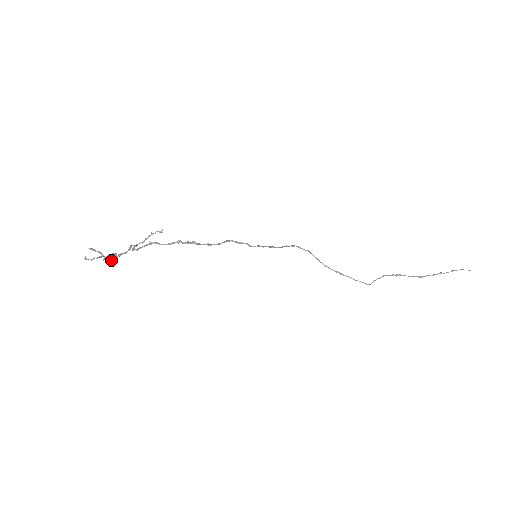
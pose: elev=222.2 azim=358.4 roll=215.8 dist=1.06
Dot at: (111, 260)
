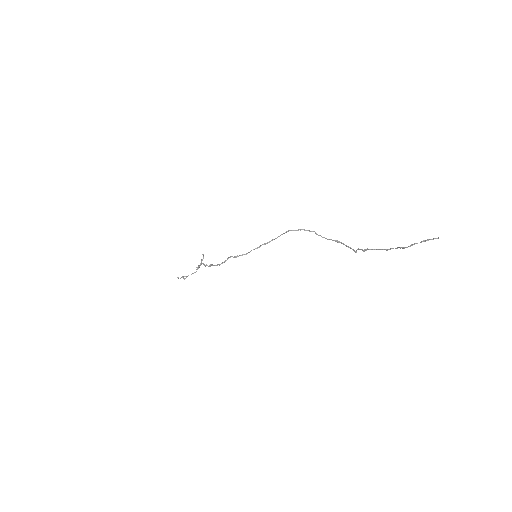
Dot at: occluded
